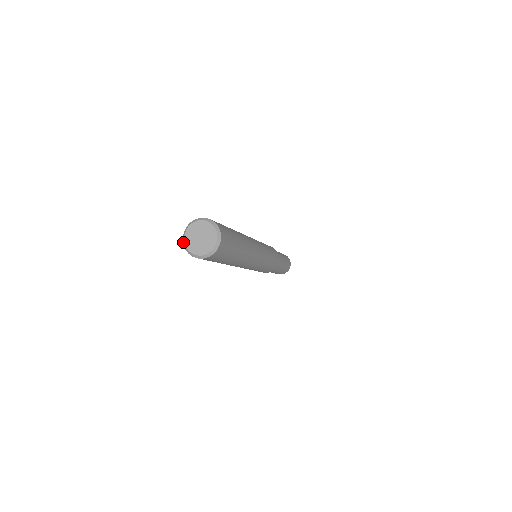
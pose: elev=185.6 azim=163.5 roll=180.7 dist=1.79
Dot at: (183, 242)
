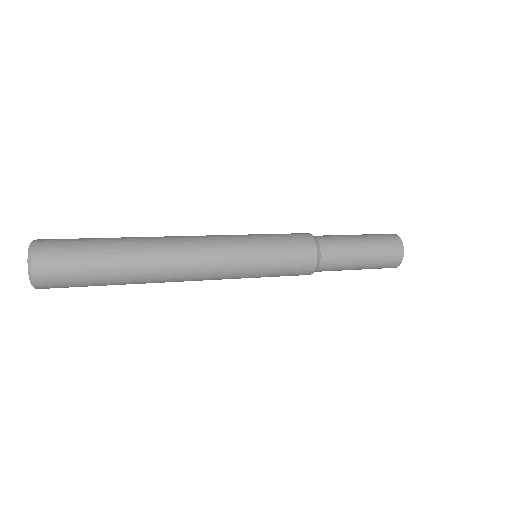
Dot at: occluded
